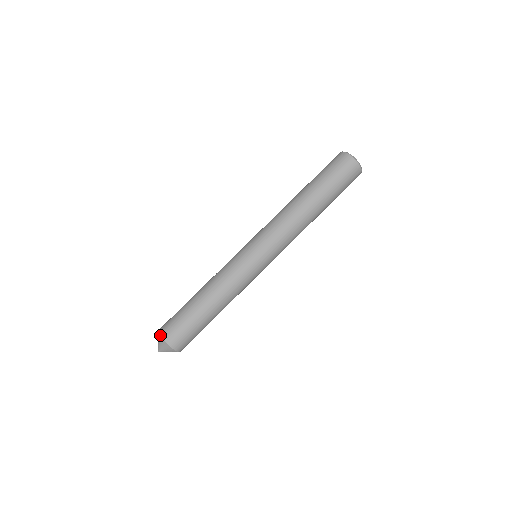
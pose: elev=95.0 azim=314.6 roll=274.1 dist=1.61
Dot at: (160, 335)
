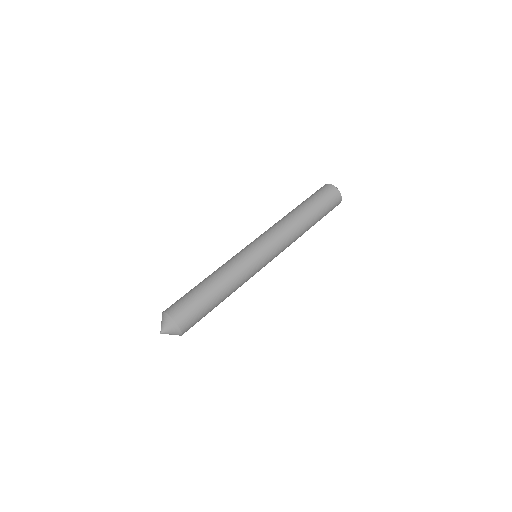
Dot at: occluded
